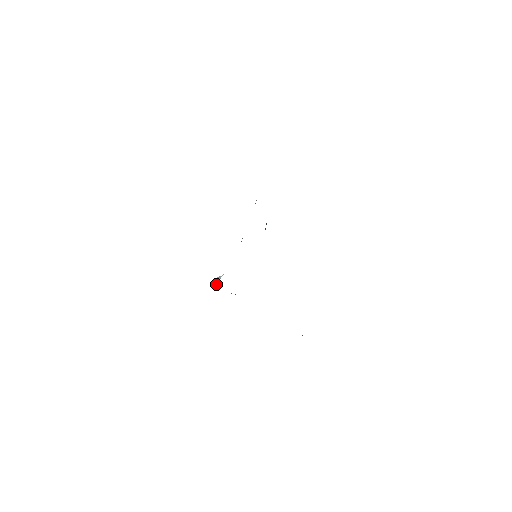
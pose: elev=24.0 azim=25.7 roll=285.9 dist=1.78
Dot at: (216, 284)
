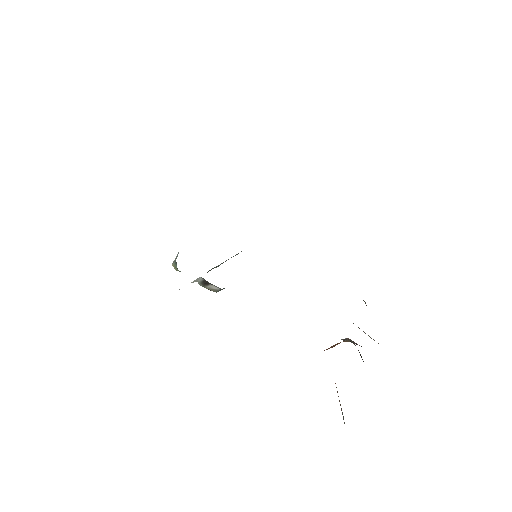
Dot at: (174, 261)
